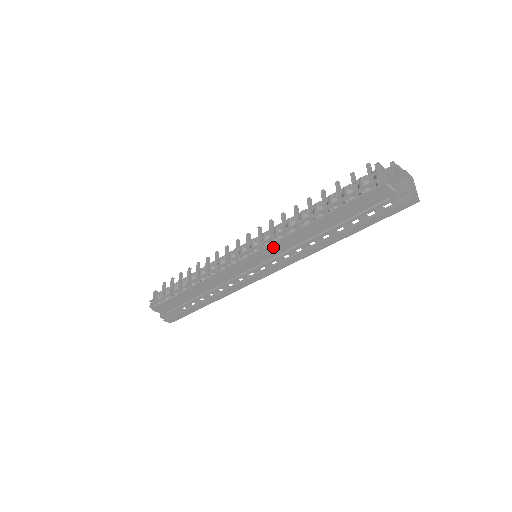
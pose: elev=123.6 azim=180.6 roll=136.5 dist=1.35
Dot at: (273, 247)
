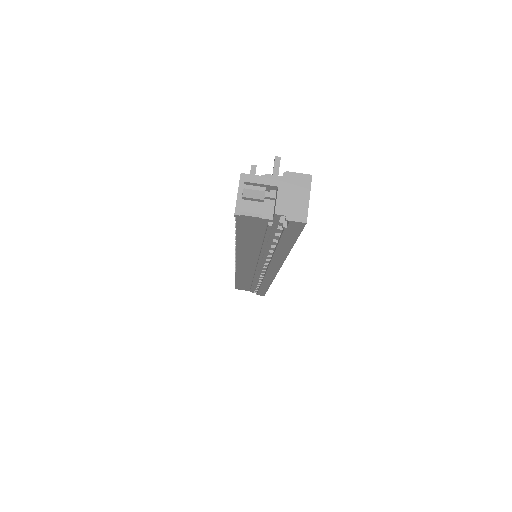
Dot at: (241, 259)
